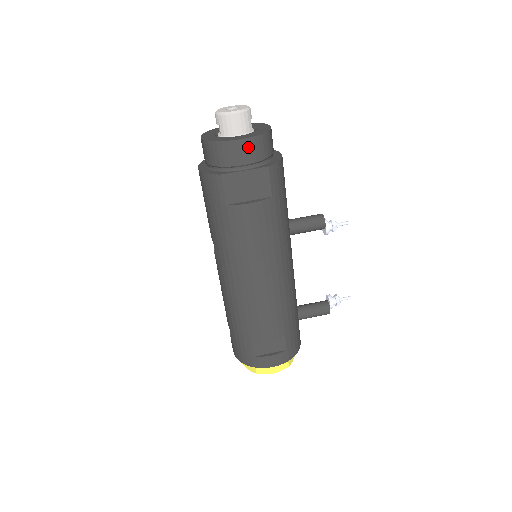
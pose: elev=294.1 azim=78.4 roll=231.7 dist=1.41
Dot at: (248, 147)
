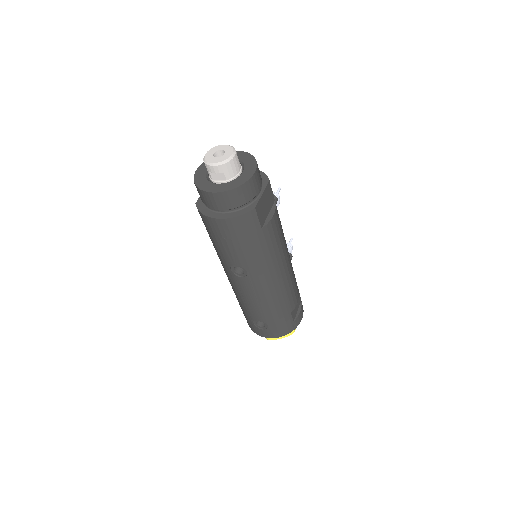
Dot at: (258, 175)
